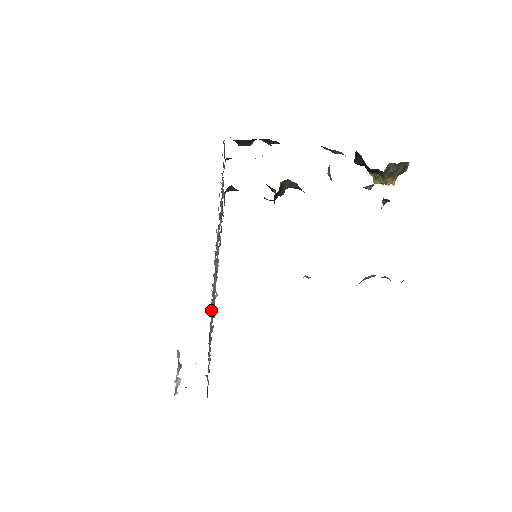
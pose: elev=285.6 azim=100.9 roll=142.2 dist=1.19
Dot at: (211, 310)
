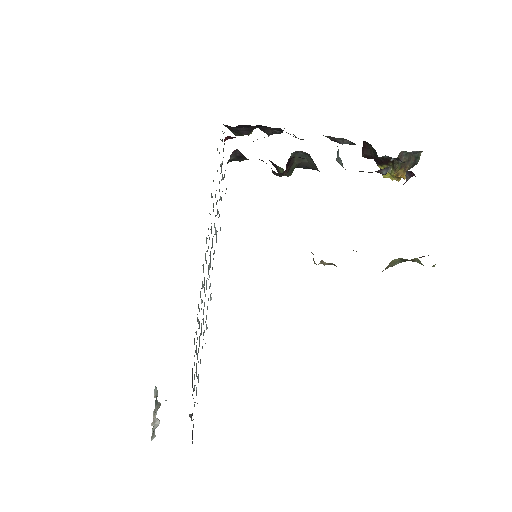
Dot at: occluded
